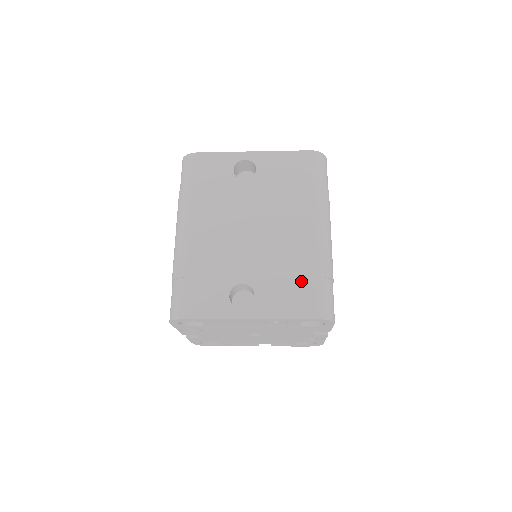
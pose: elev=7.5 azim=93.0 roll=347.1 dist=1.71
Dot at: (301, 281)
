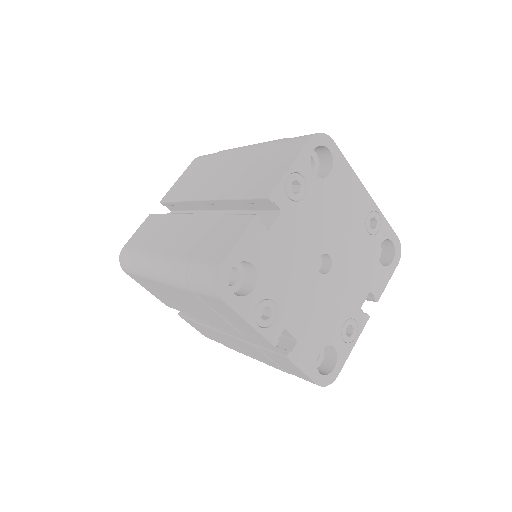
Dot at: occluded
